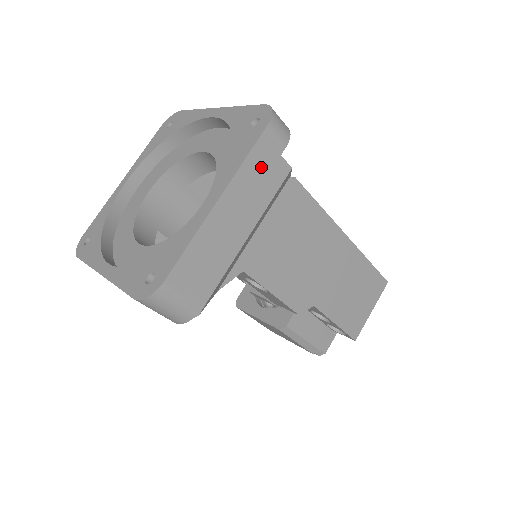
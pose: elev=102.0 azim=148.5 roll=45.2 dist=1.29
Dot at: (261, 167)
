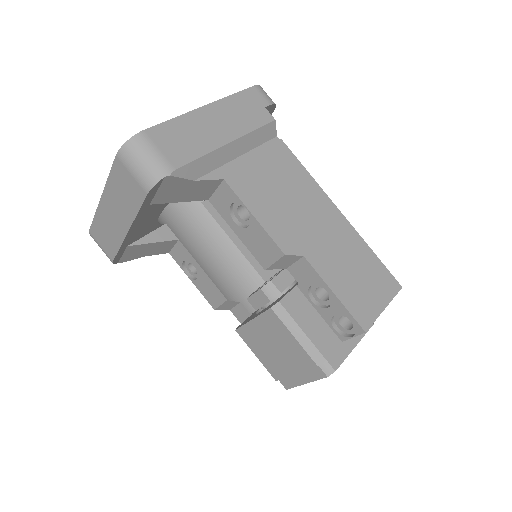
Dot at: (246, 106)
